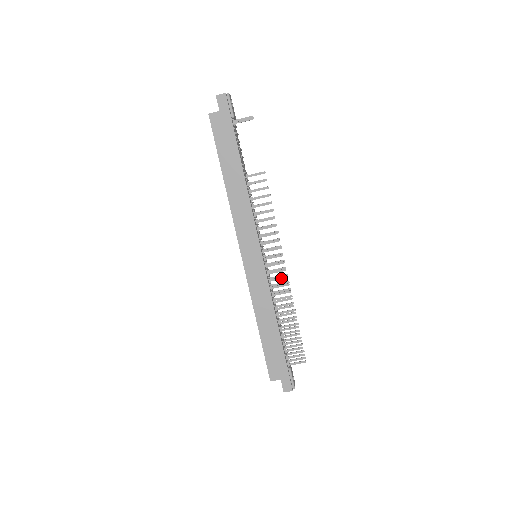
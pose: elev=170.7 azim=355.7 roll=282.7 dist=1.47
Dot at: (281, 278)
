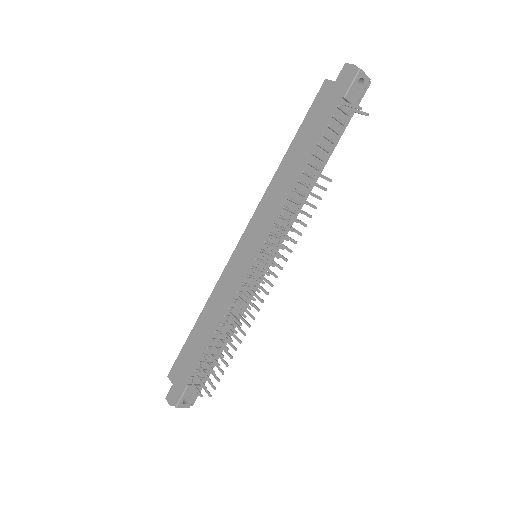
Dot at: (250, 295)
